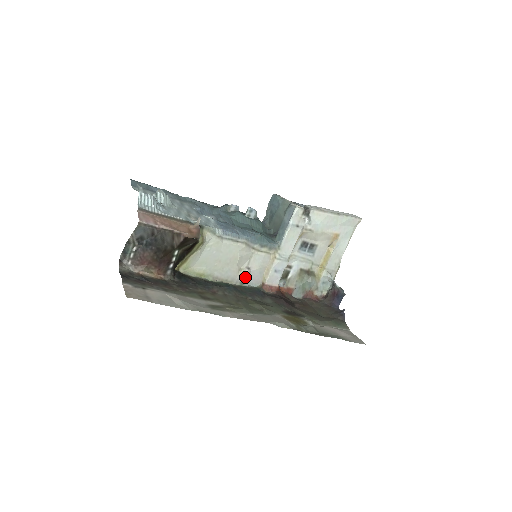
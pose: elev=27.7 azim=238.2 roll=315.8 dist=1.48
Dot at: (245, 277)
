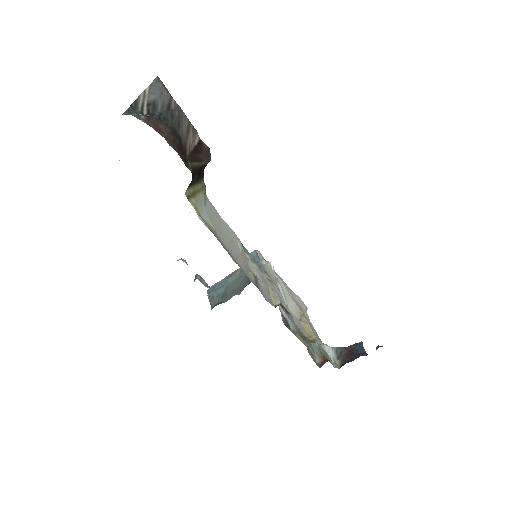
Dot at: (256, 282)
